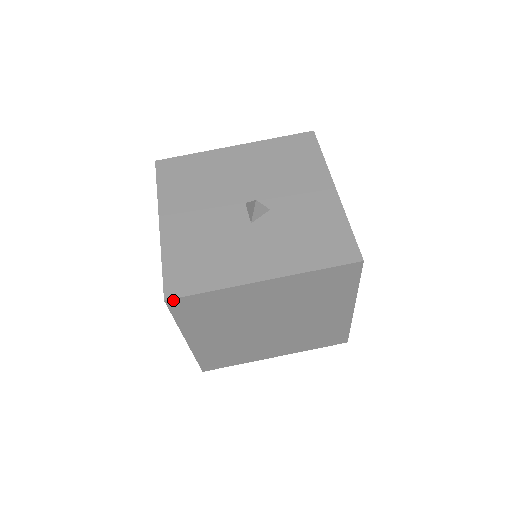
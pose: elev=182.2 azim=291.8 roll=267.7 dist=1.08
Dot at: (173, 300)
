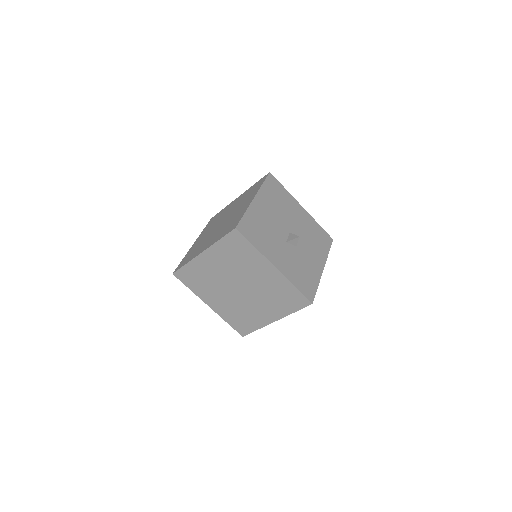
Dot at: (238, 232)
